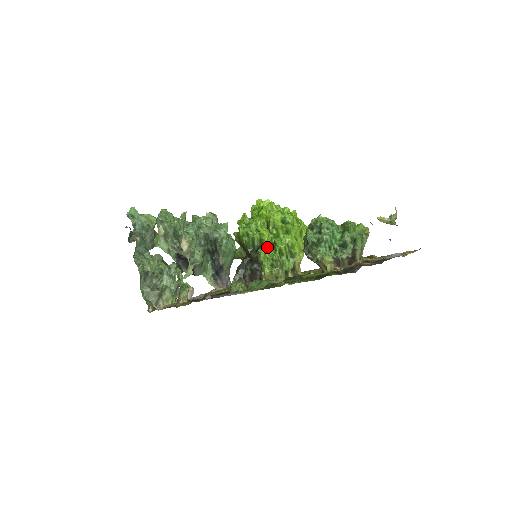
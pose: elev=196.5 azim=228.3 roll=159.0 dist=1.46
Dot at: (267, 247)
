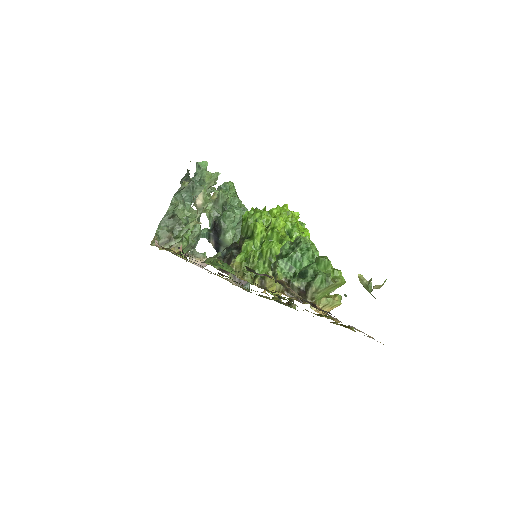
Dot at: (255, 242)
